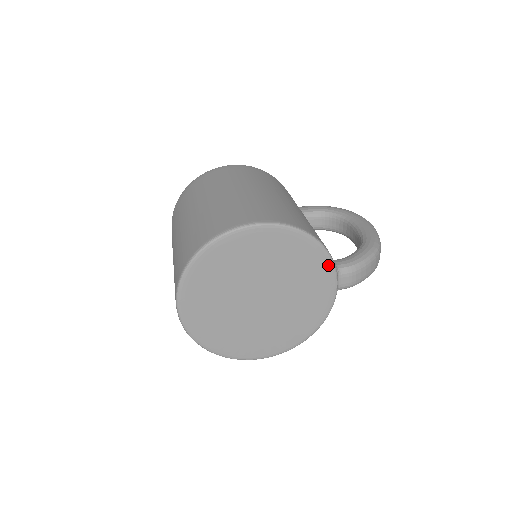
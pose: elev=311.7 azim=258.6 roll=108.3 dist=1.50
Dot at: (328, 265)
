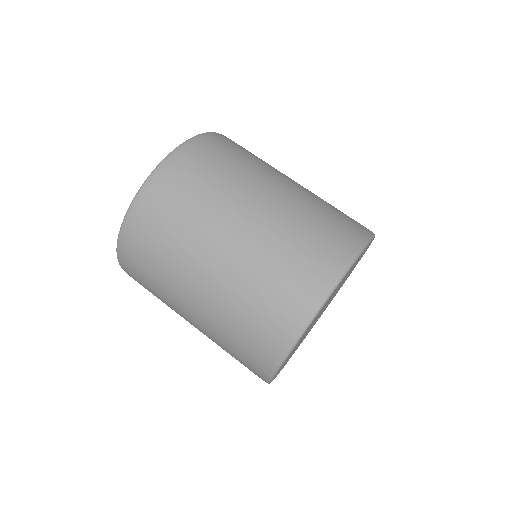
Dot at: occluded
